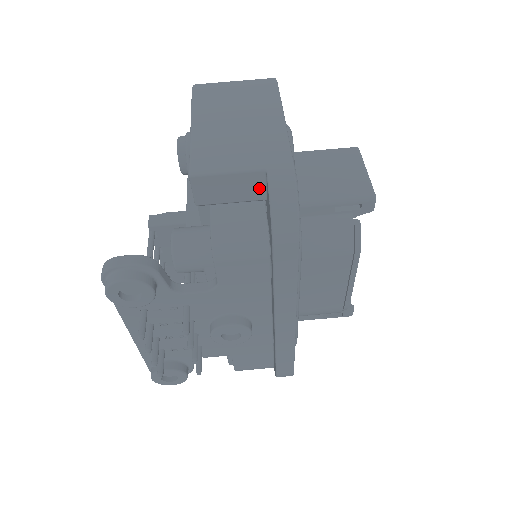
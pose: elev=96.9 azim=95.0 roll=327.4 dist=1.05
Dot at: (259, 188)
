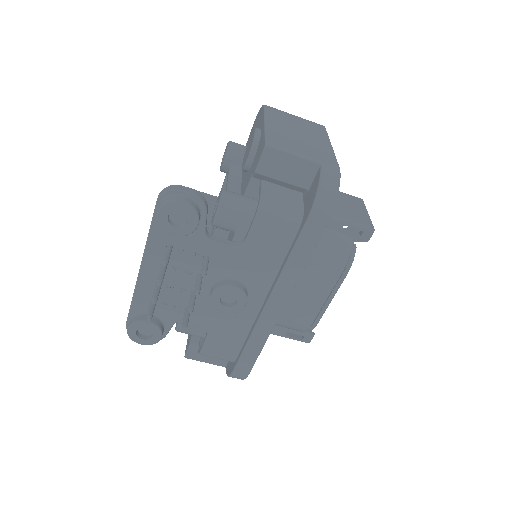
Dot at: (308, 177)
